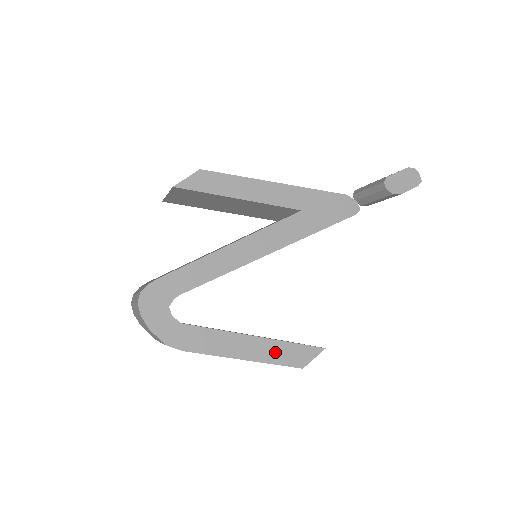
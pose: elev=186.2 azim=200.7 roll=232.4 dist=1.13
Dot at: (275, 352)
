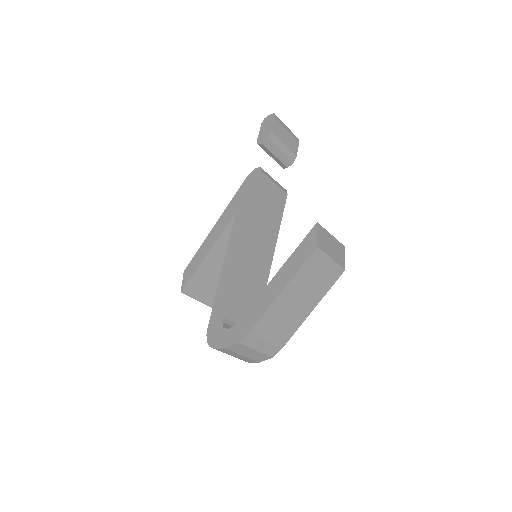
Dot at: (293, 265)
